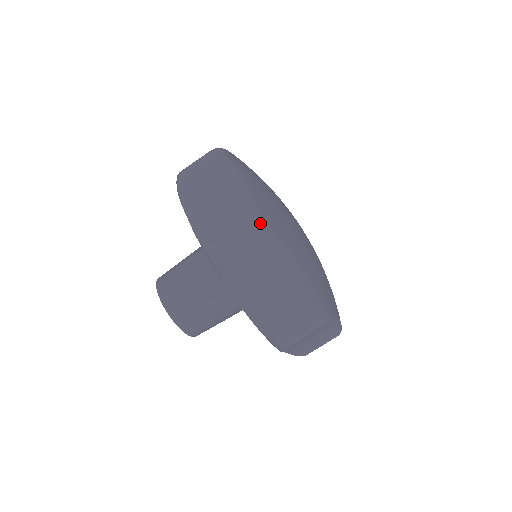
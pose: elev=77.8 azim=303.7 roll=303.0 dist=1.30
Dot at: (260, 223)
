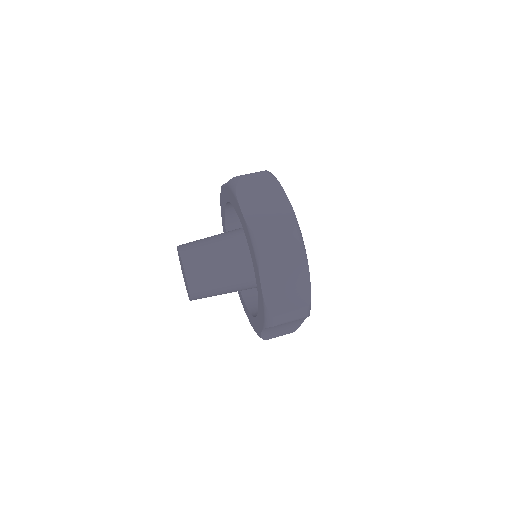
Dot at: (270, 173)
